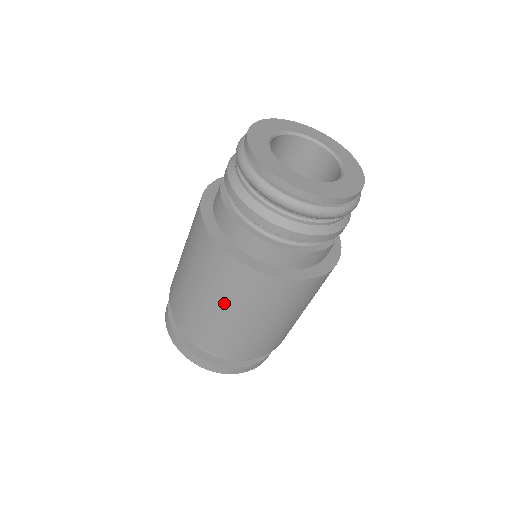
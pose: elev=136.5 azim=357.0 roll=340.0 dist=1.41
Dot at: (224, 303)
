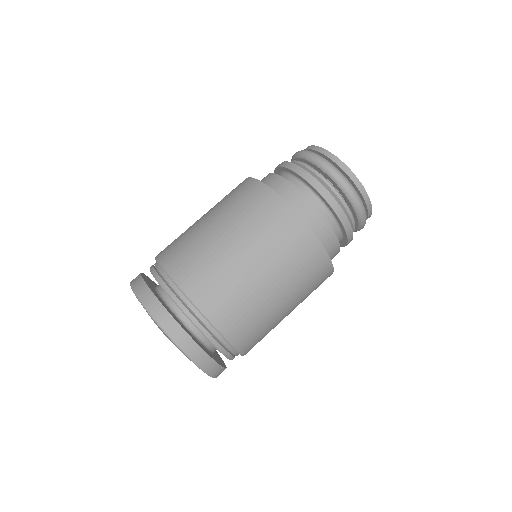
Dot at: (269, 266)
